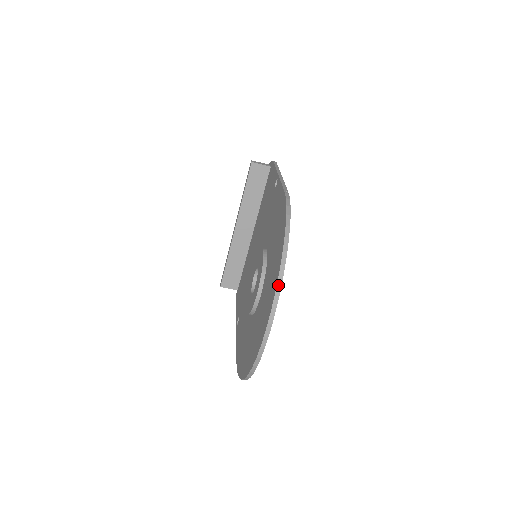
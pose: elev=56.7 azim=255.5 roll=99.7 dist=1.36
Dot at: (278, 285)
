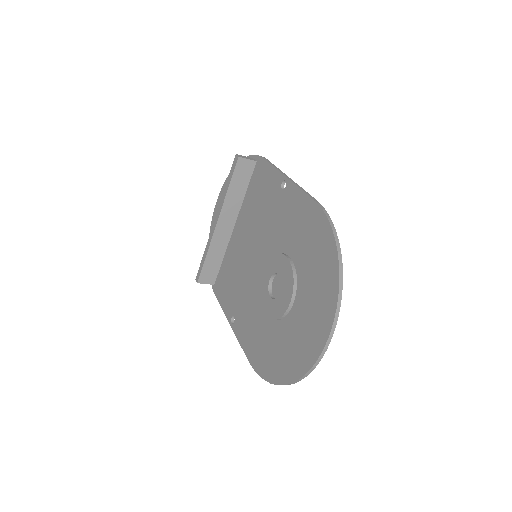
Dot at: (339, 300)
